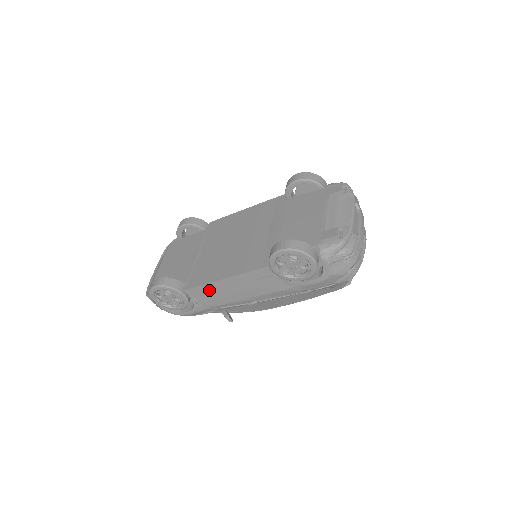
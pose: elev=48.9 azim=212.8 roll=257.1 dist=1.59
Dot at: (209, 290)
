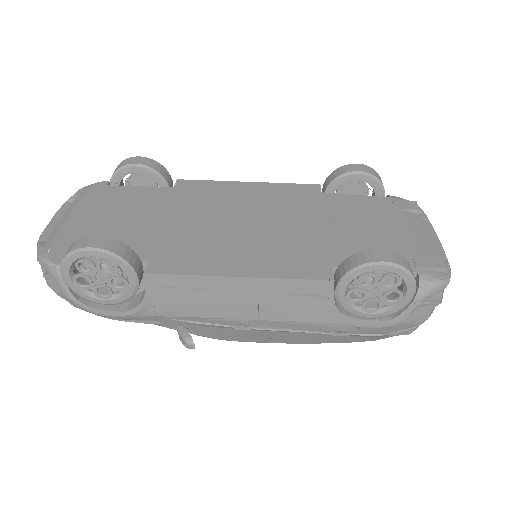
Dot at: (193, 287)
